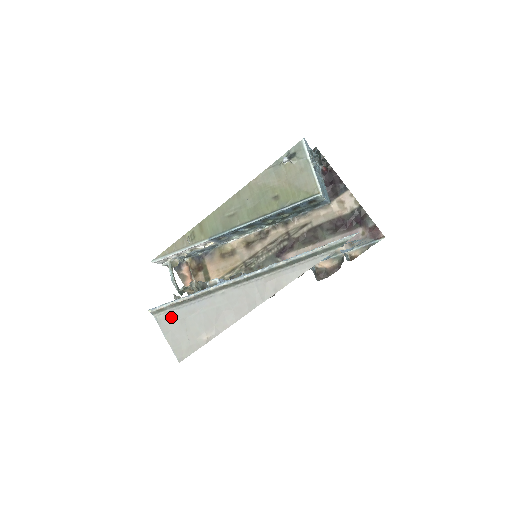
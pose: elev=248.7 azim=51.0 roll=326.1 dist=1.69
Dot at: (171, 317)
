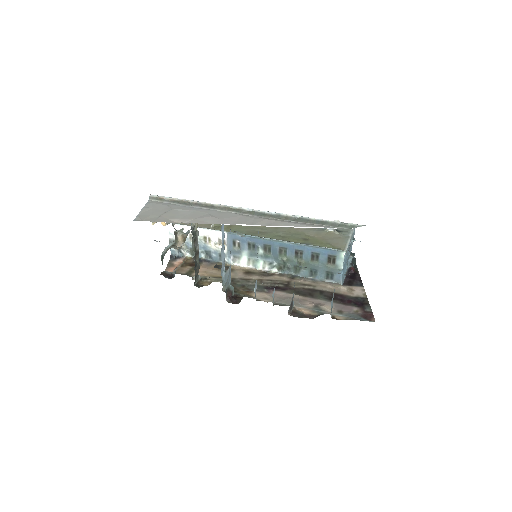
Dot at: (163, 204)
